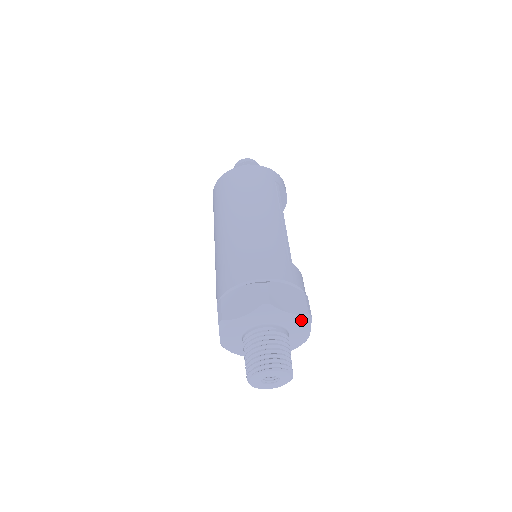
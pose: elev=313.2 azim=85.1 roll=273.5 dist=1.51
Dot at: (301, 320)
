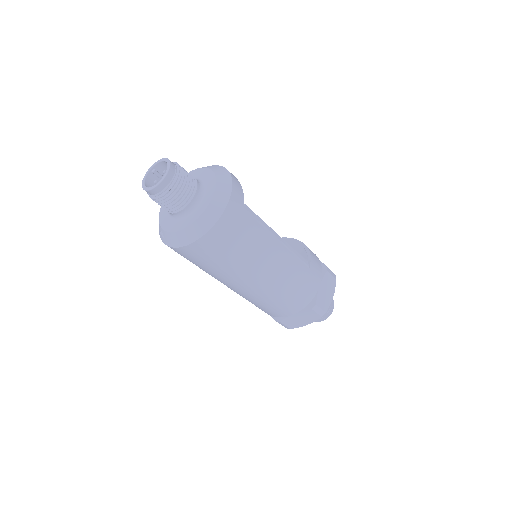
Dot at: occluded
